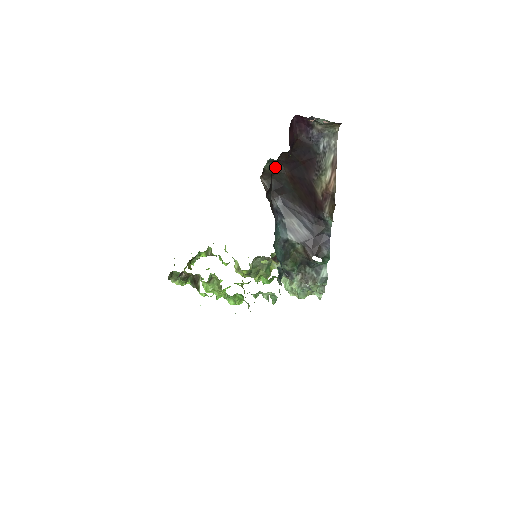
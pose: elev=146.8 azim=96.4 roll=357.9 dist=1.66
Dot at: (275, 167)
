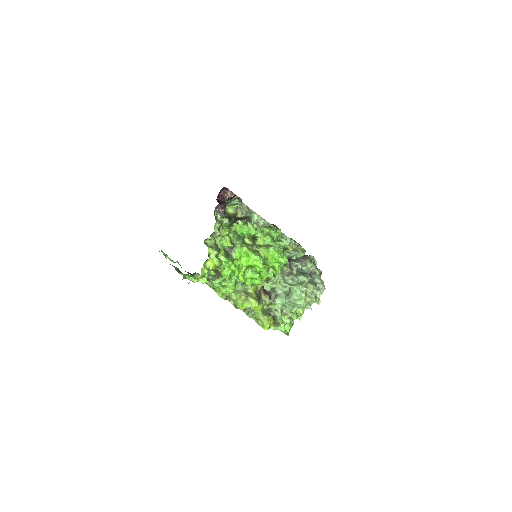
Dot at: occluded
